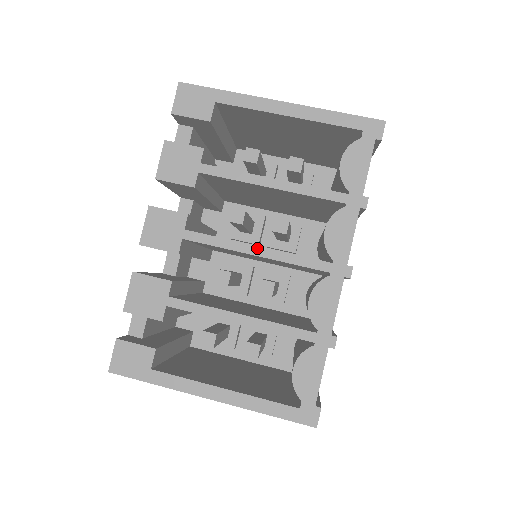
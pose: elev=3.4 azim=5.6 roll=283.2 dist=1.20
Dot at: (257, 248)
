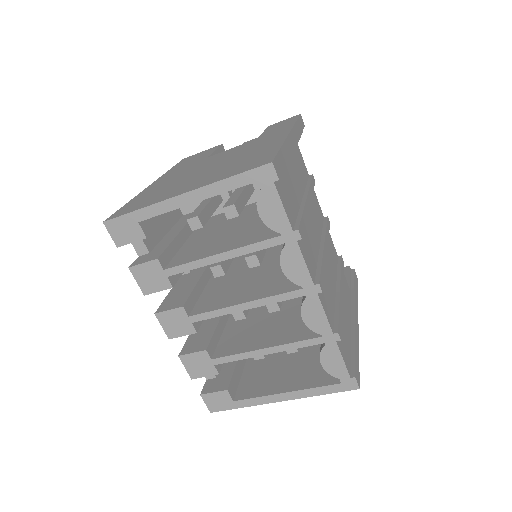
Dot at: (244, 305)
